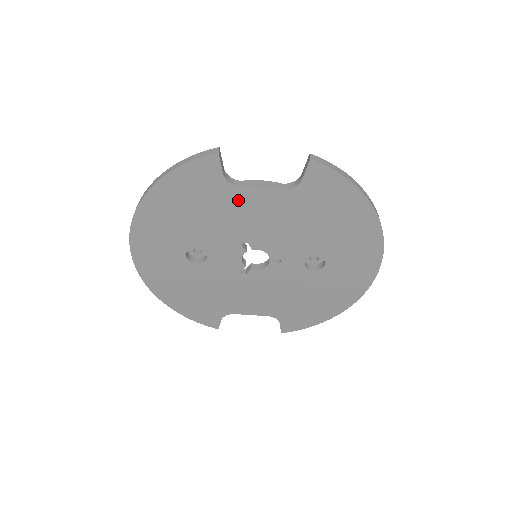
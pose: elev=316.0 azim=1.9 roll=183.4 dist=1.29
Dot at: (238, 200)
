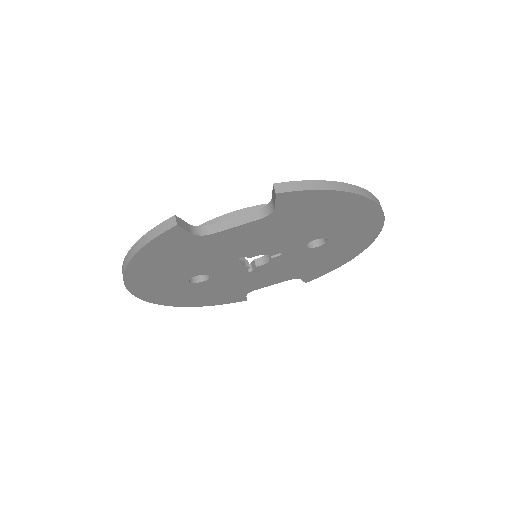
Dot at: (217, 241)
